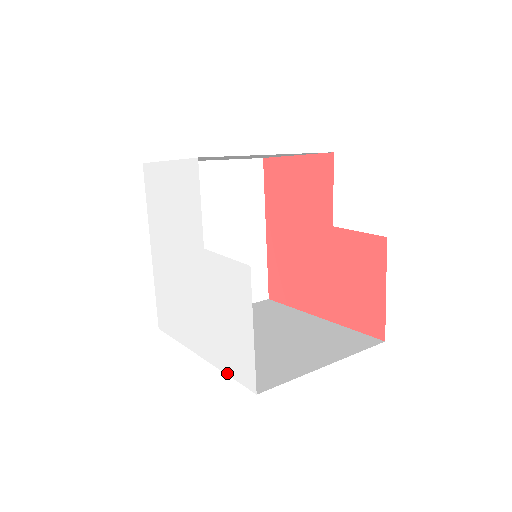
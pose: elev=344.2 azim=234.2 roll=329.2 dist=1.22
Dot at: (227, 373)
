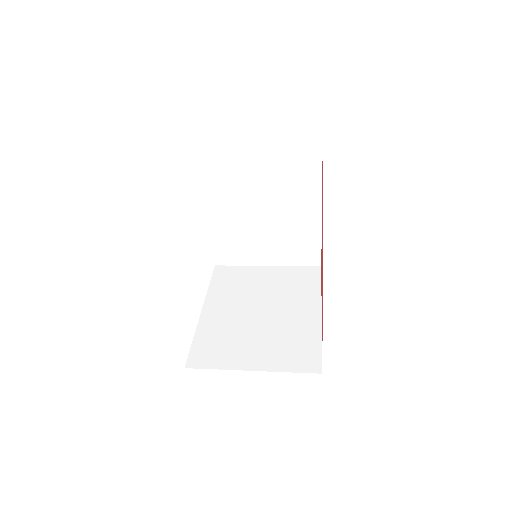
Dot at: occluded
